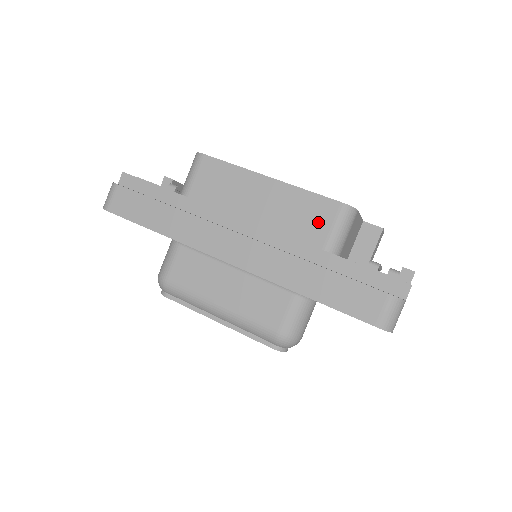
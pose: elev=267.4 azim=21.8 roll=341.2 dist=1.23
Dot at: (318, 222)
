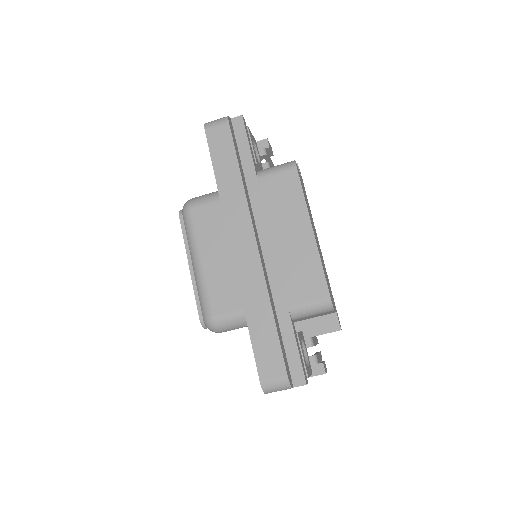
Dot at: (305, 290)
